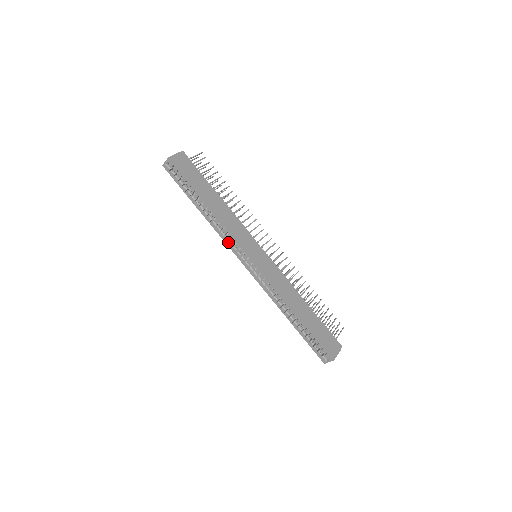
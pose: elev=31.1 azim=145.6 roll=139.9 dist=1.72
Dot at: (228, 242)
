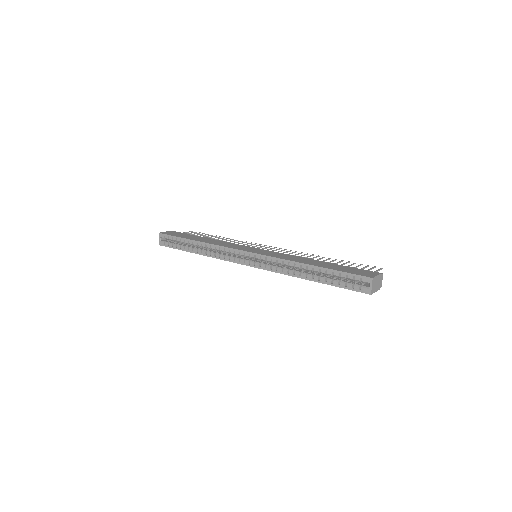
Dot at: (225, 257)
